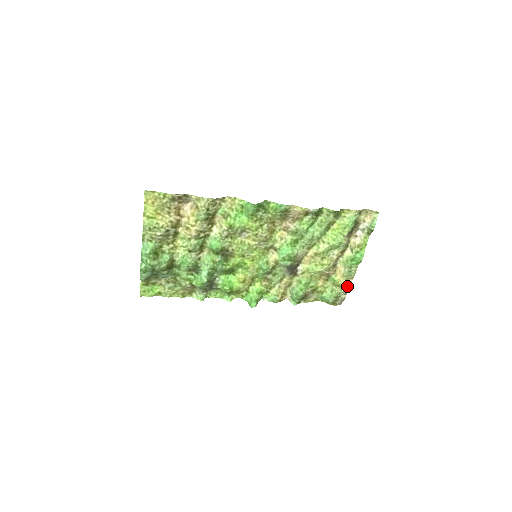
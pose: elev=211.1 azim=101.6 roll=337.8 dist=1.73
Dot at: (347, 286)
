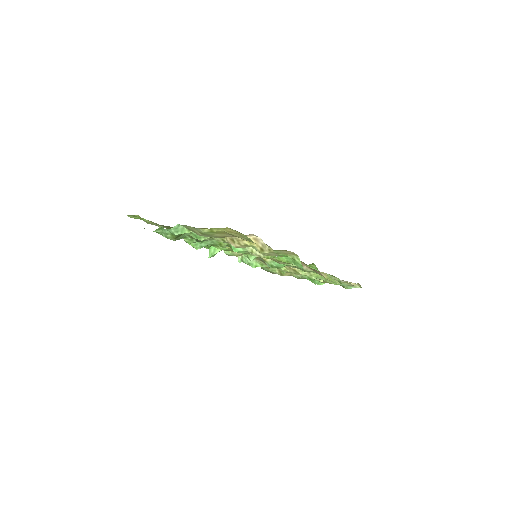
Dot at: occluded
